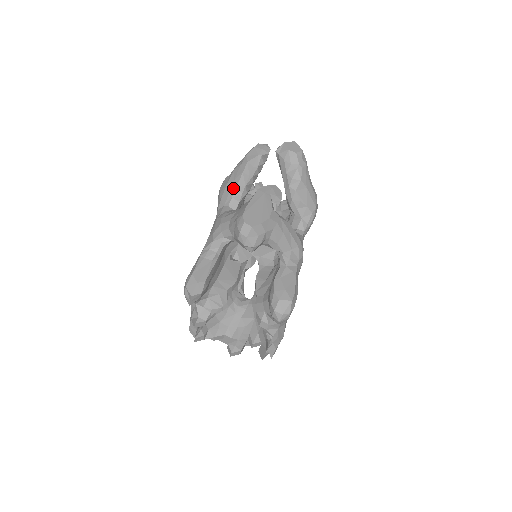
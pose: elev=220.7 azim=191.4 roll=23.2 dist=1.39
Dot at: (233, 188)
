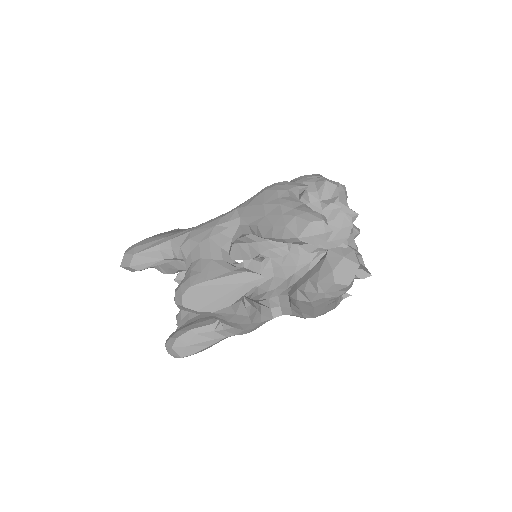
Dot at: (257, 220)
